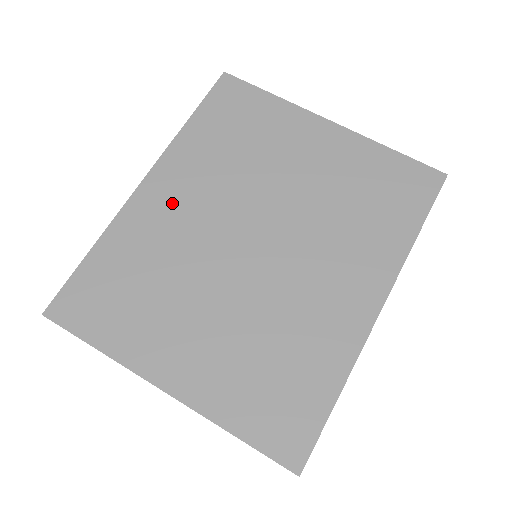
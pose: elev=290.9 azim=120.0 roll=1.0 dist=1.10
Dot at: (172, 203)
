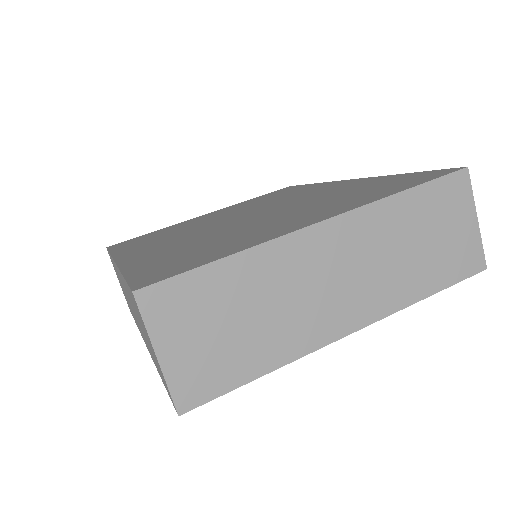
Dot at: (158, 247)
